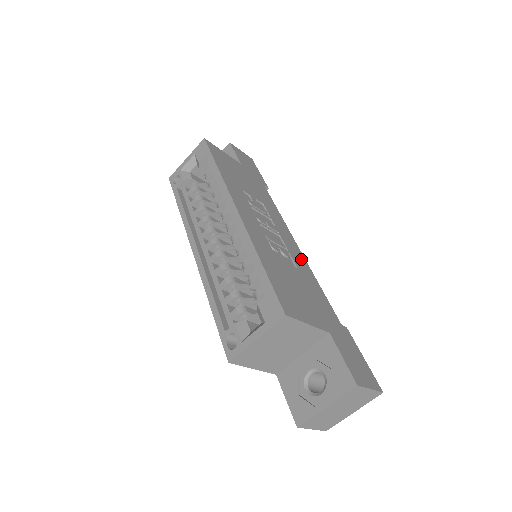
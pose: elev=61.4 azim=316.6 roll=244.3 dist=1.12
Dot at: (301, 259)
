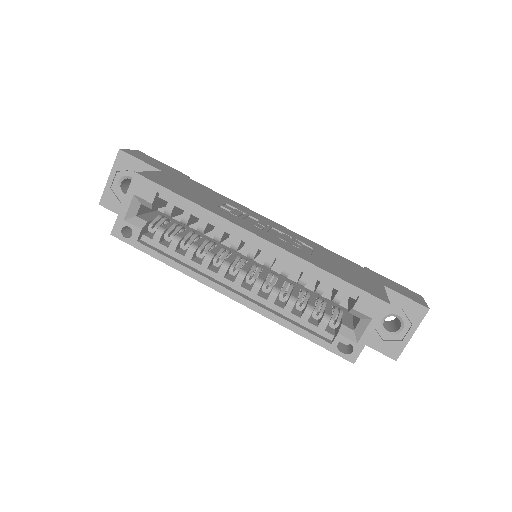
Dot at: (296, 235)
